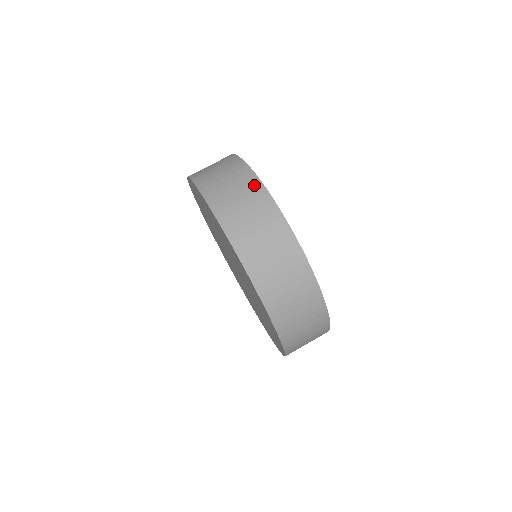
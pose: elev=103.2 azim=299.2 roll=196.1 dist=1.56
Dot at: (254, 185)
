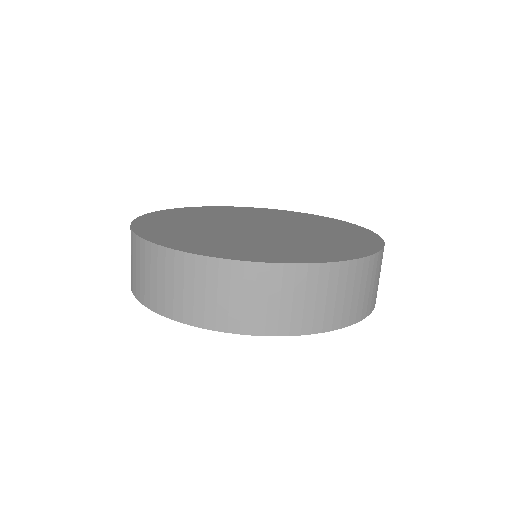
Dot at: (176, 261)
